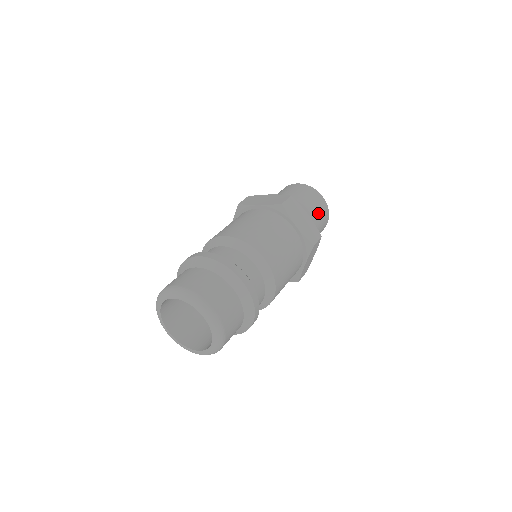
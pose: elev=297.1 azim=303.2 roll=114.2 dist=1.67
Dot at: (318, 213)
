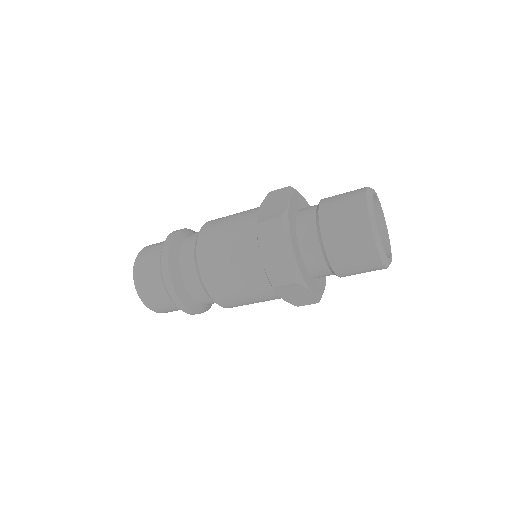
Dot at: occluded
